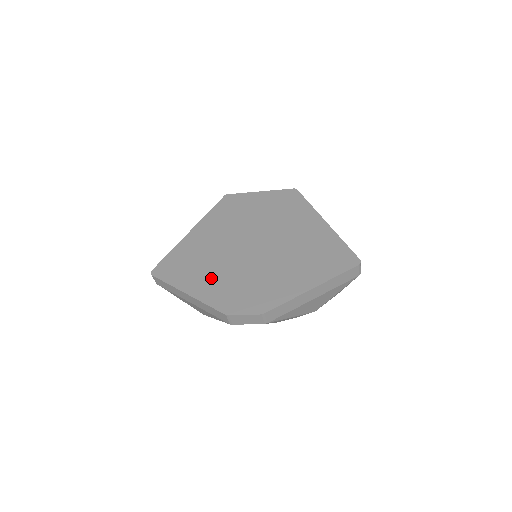
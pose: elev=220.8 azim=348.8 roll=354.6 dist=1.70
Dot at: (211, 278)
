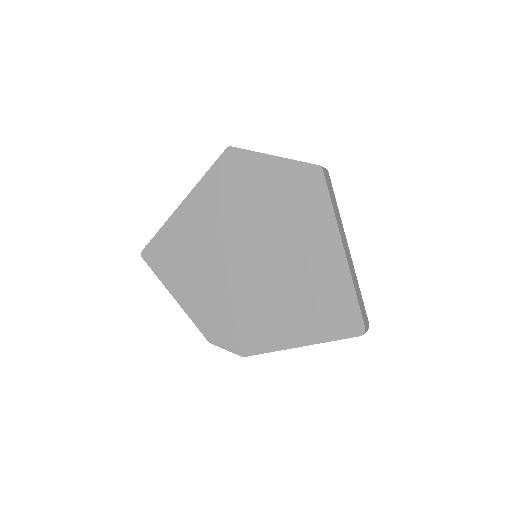
Dot at: (199, 287)
